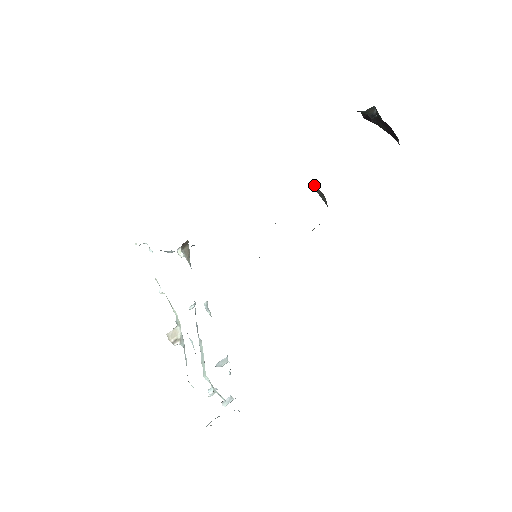
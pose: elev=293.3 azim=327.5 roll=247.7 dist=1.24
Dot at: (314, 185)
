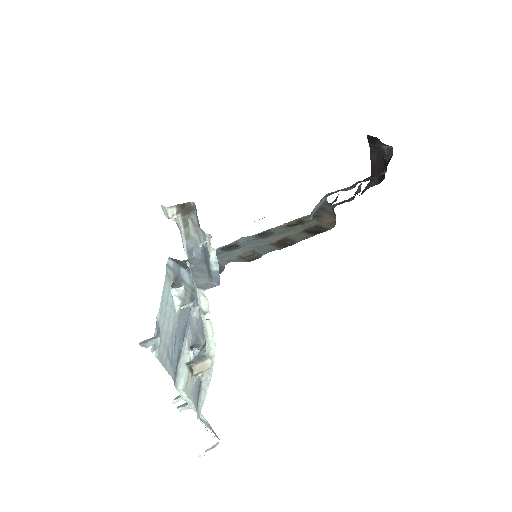
Dot at: occluded
